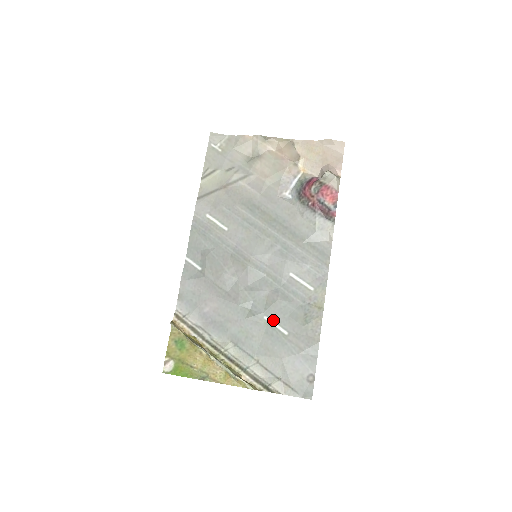
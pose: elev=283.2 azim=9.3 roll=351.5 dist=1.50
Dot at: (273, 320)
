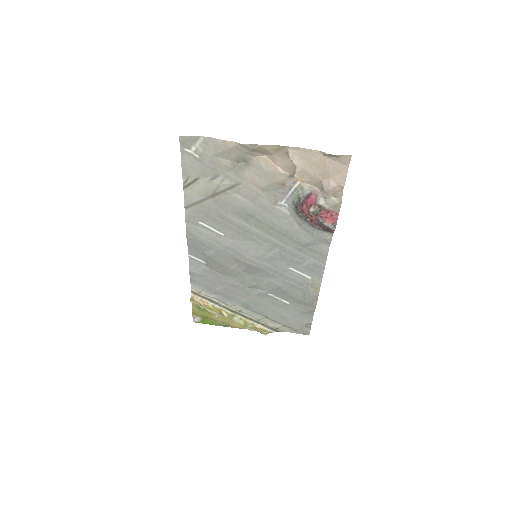
Dot at: (276, 296)
